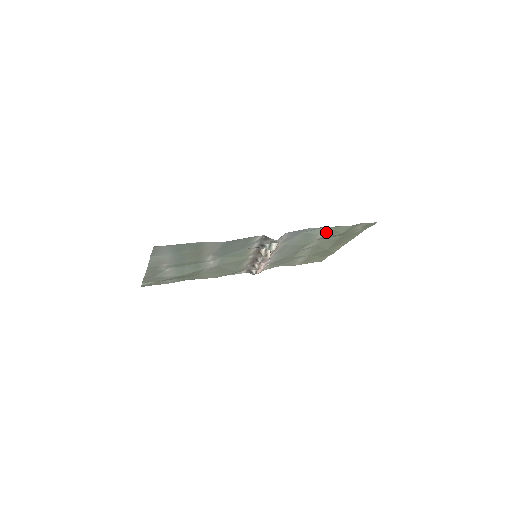
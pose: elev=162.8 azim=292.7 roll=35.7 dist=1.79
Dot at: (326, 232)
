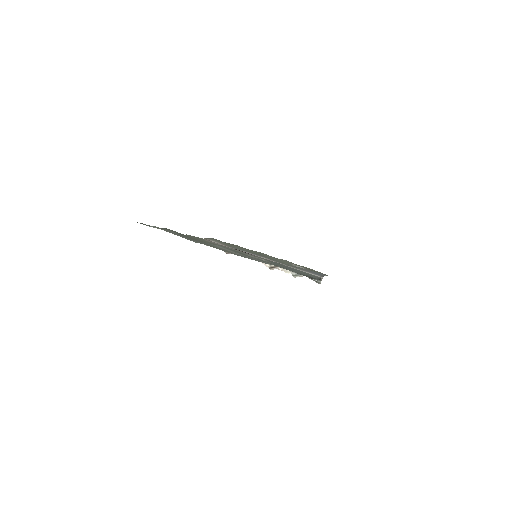
Dot at: occluded
